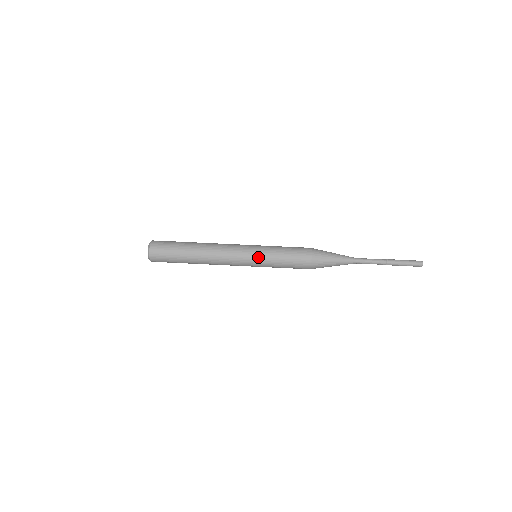
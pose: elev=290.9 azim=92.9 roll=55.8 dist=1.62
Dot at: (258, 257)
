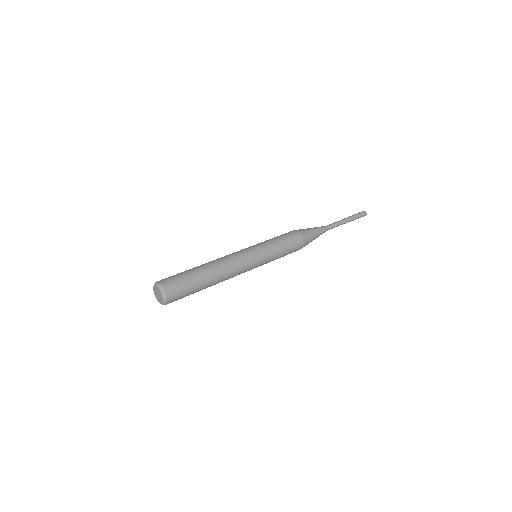
Dot at: (265, 259)
